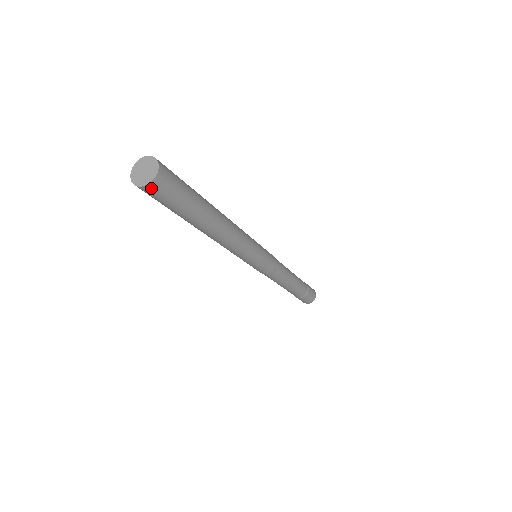
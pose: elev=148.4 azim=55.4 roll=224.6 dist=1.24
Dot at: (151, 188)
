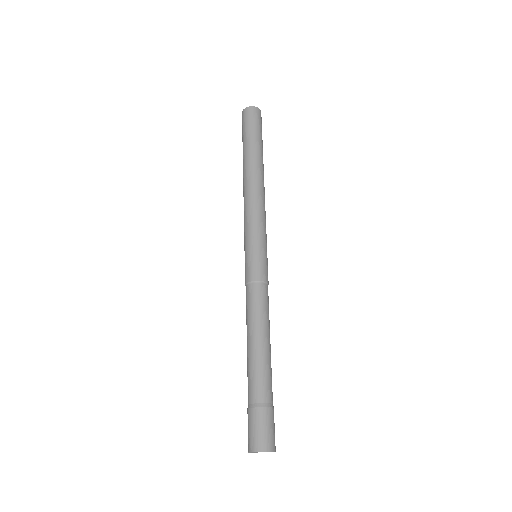
Dot at: (245, 112)
